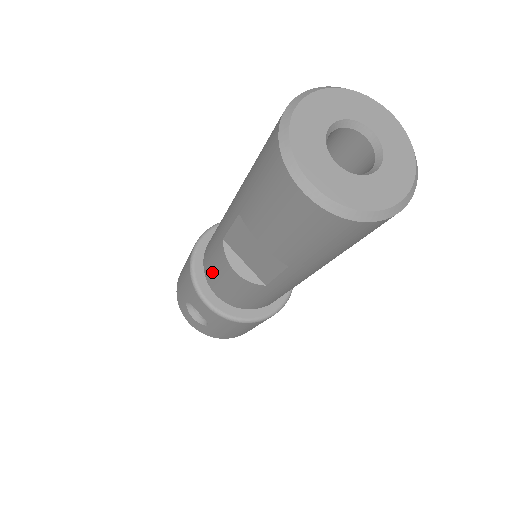
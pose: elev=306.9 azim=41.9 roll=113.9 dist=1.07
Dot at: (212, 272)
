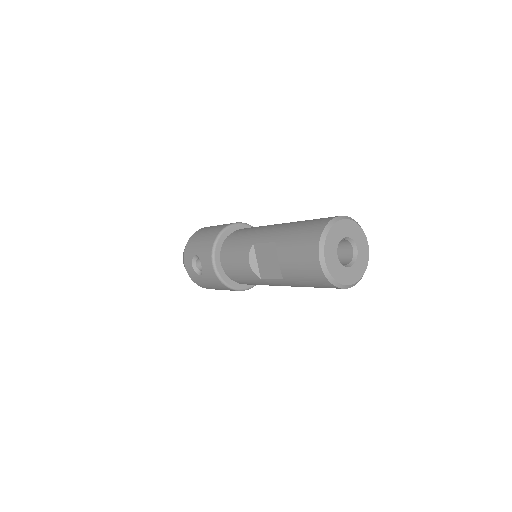
Dot at: (231, 253)
